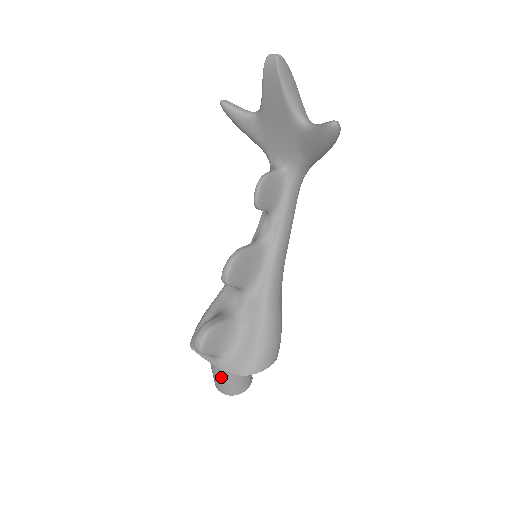
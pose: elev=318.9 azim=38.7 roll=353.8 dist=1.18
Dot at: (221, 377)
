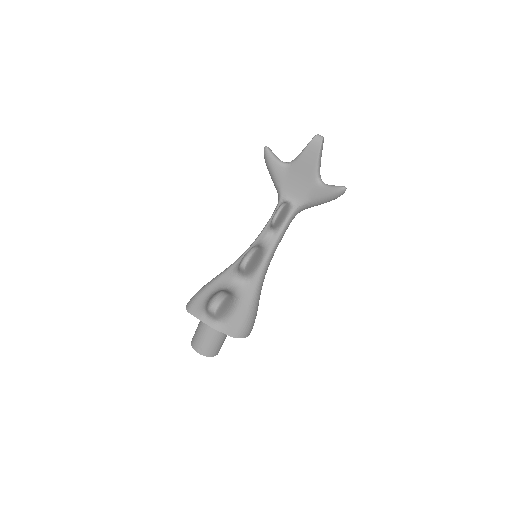
Dot at: (209, 339)
